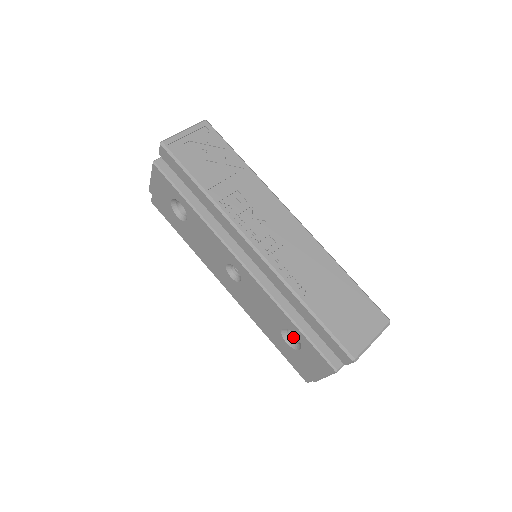
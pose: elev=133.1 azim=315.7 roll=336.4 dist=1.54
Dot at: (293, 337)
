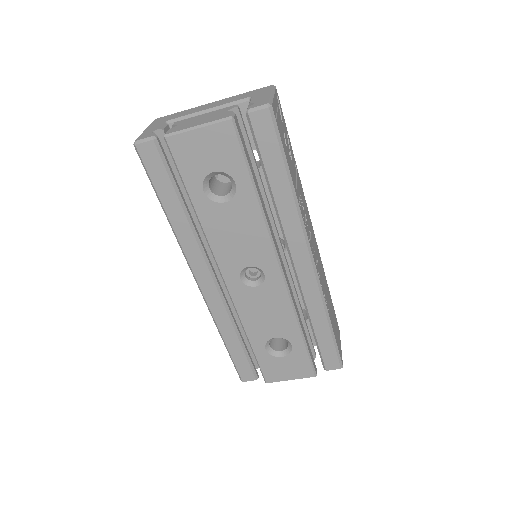
Dot at: (270, 343)
